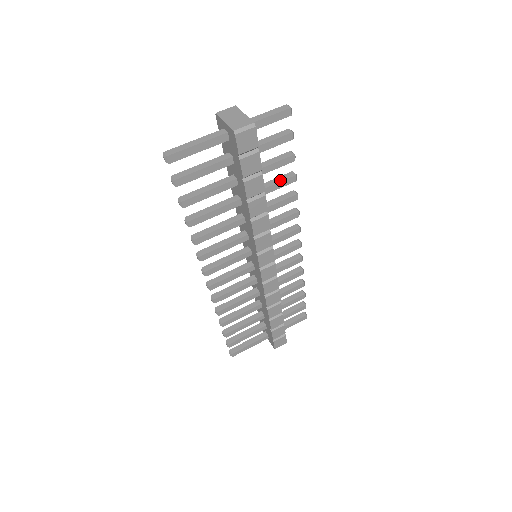
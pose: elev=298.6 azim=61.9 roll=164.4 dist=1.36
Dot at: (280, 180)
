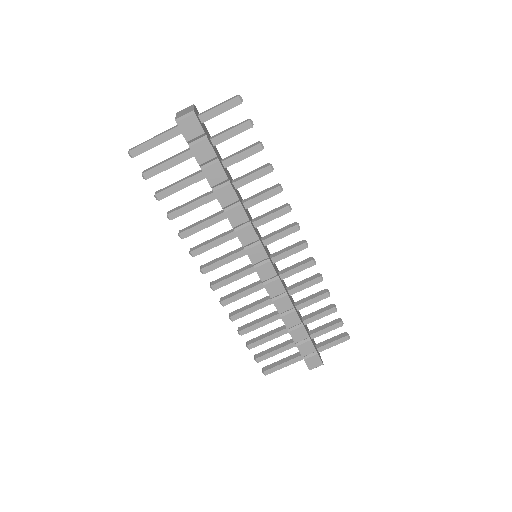
Dot at: (254, 171)
